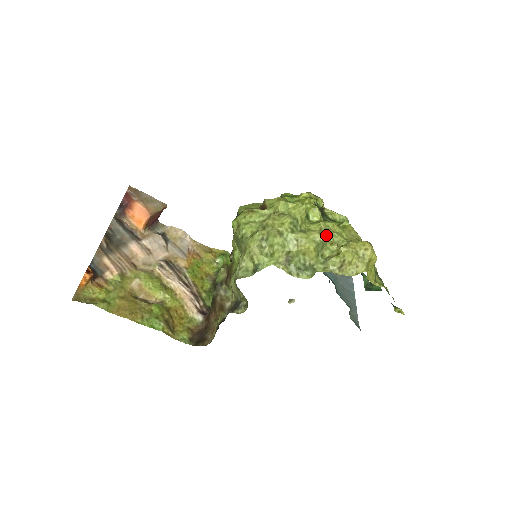
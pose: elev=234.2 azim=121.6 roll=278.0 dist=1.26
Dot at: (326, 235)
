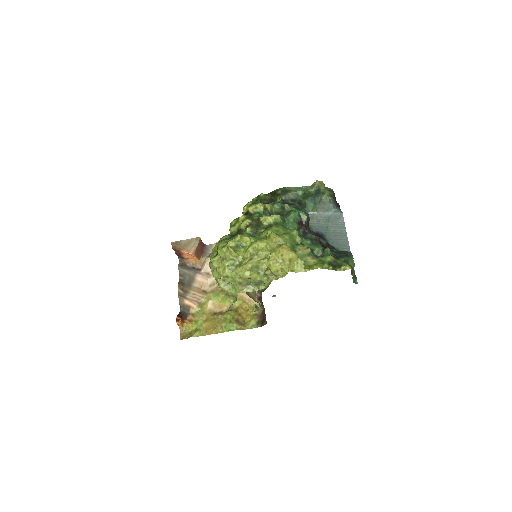
Dot at: (254, 258)
